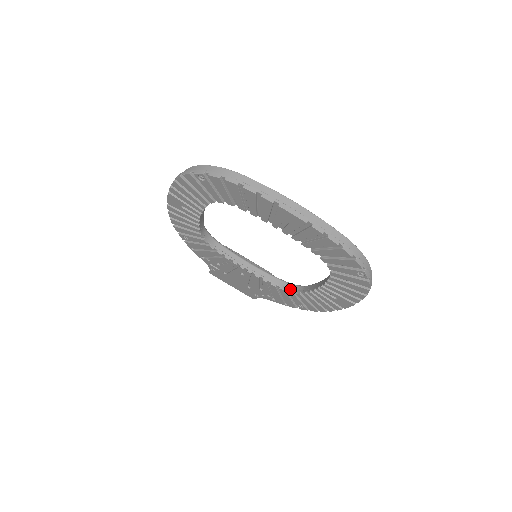
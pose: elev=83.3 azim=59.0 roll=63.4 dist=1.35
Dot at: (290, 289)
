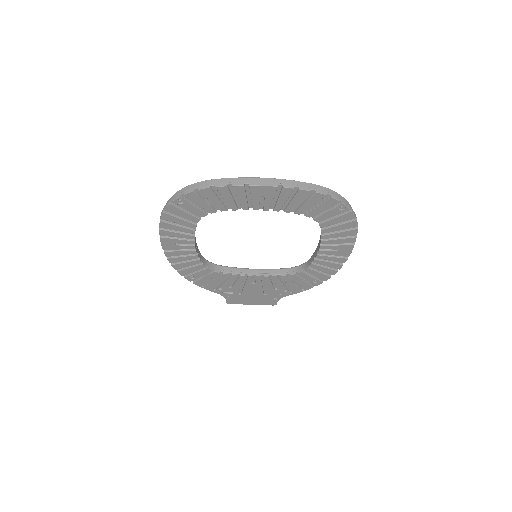
Dot at: (298, 270)
